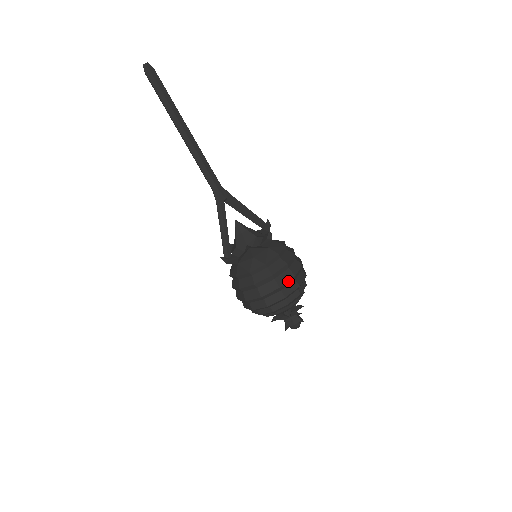
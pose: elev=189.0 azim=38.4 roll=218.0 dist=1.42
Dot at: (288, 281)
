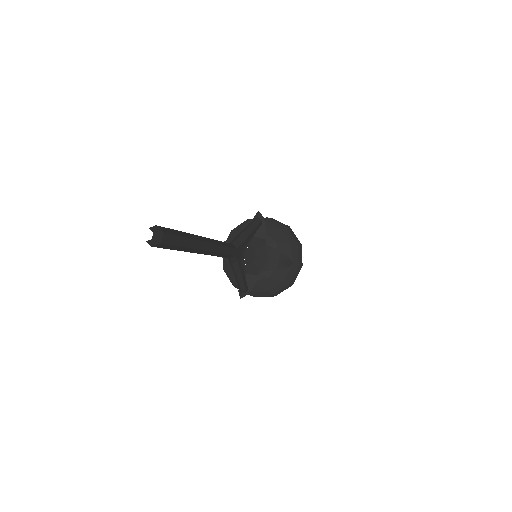
Dot at: occluded
